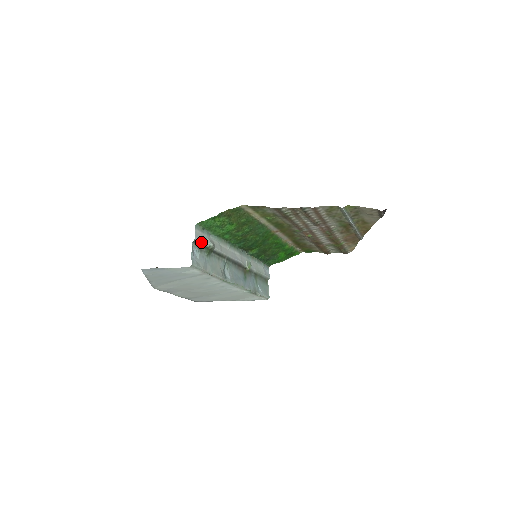
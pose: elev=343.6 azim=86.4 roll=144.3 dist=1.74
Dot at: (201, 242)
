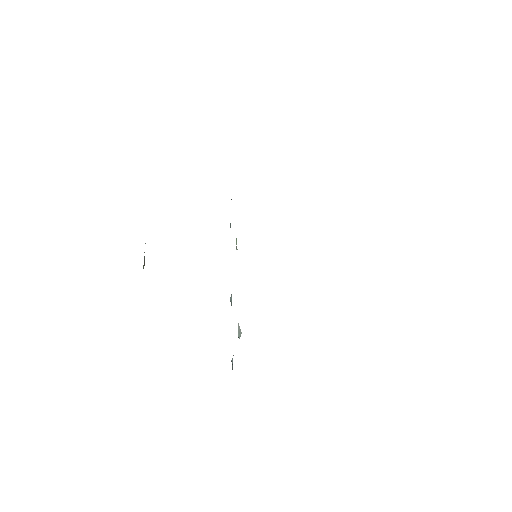
Dot at: occluded
